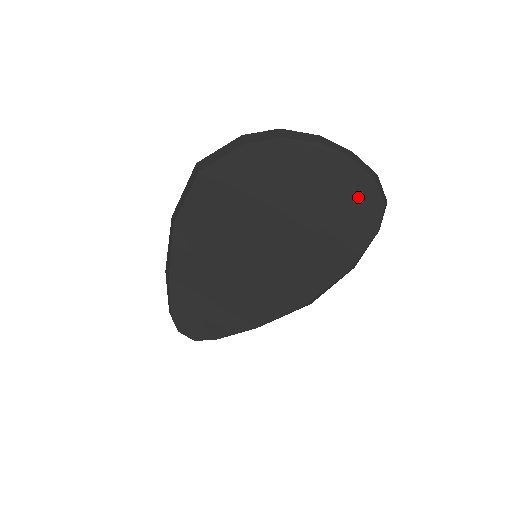
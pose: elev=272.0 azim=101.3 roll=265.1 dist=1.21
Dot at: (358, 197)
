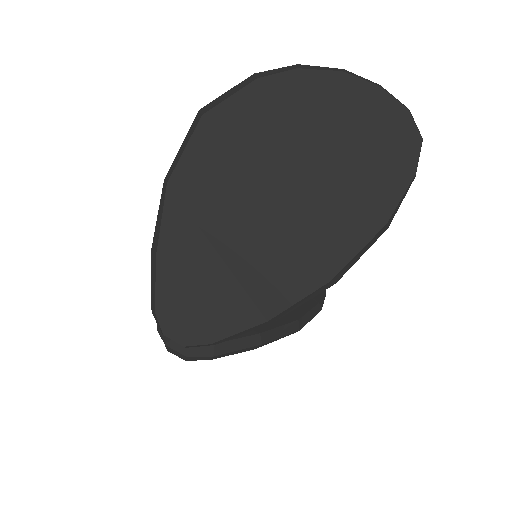
Dot at: (391, 132)
